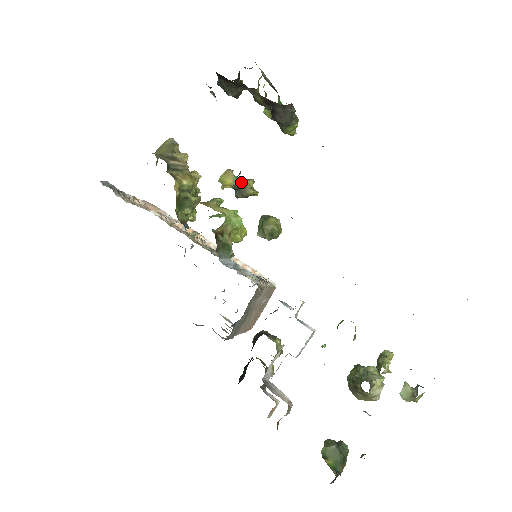
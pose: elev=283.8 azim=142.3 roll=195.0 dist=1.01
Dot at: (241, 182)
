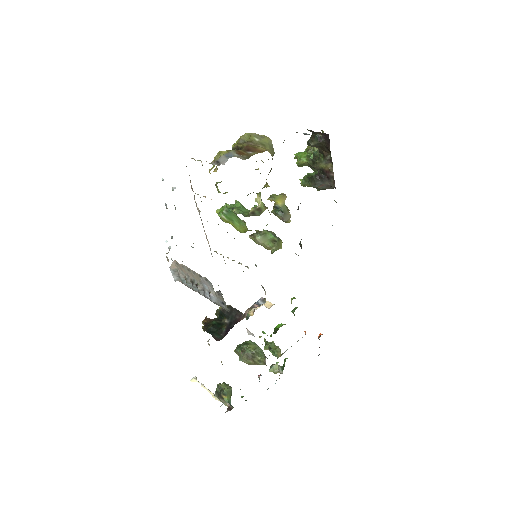
Dot at: (288, 210)
